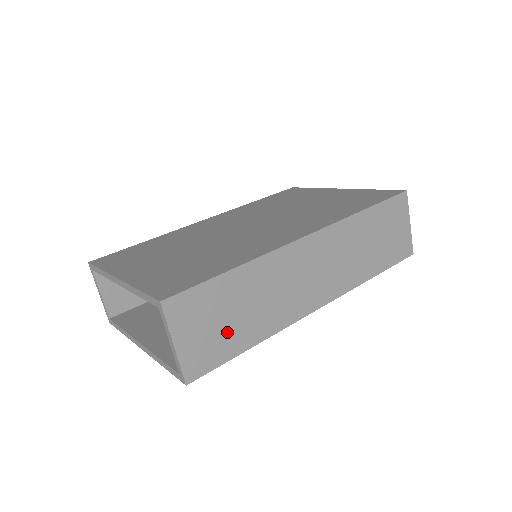
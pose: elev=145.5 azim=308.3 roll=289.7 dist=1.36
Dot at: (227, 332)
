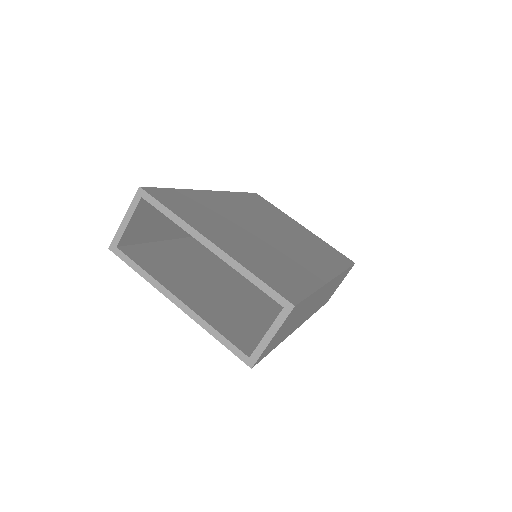
Dot at: (282, 334)
